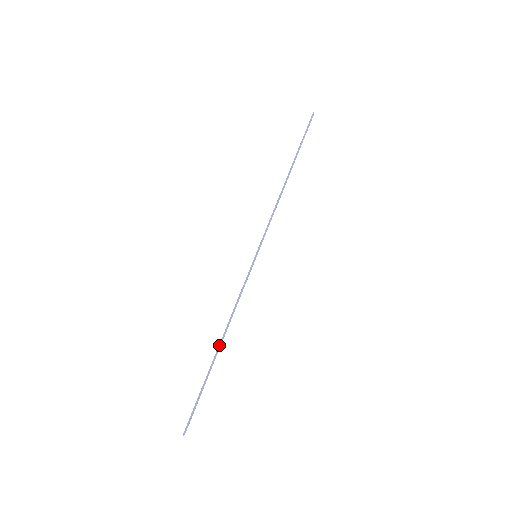
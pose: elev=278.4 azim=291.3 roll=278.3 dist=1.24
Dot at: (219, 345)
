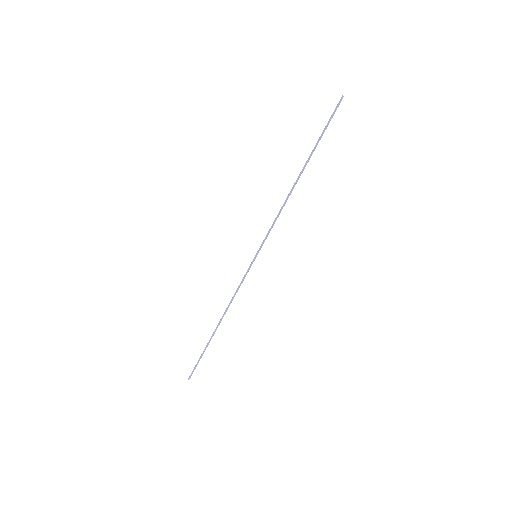
Dot at: (217, 325)
